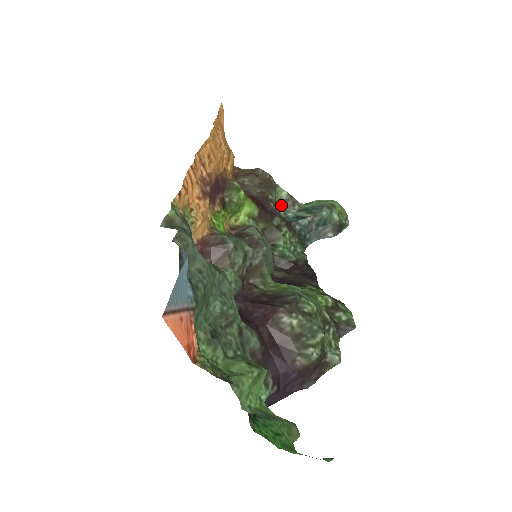
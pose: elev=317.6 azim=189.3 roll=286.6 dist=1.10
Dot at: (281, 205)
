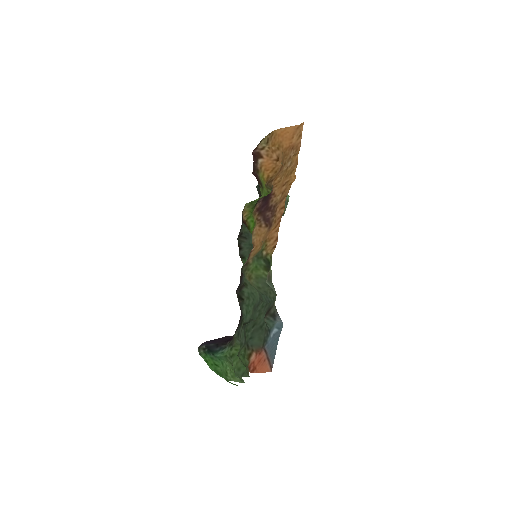
Dot at: occluded
